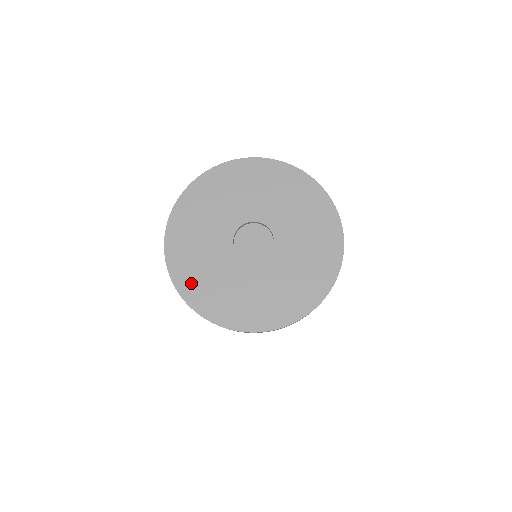
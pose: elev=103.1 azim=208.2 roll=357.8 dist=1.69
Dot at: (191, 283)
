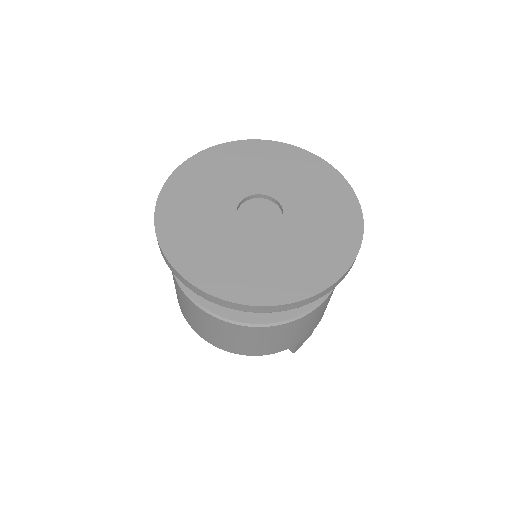
Dot at: (203, 270)
